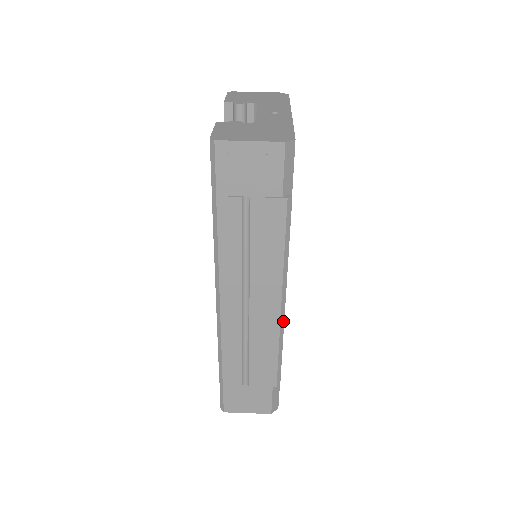
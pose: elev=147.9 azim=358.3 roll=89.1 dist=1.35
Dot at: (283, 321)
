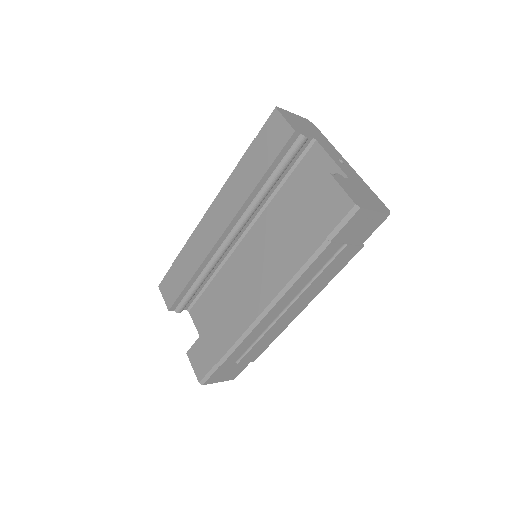
Dot at: occluded
